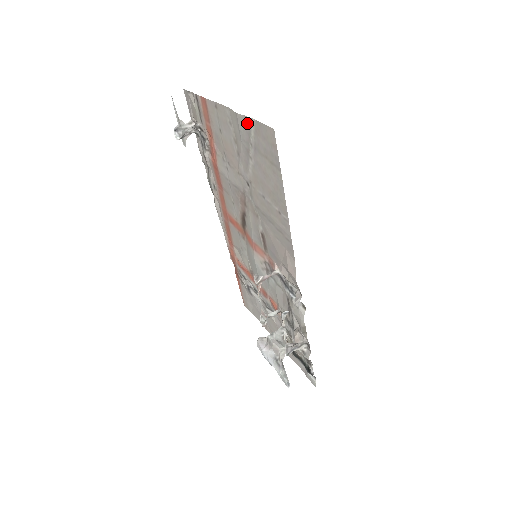
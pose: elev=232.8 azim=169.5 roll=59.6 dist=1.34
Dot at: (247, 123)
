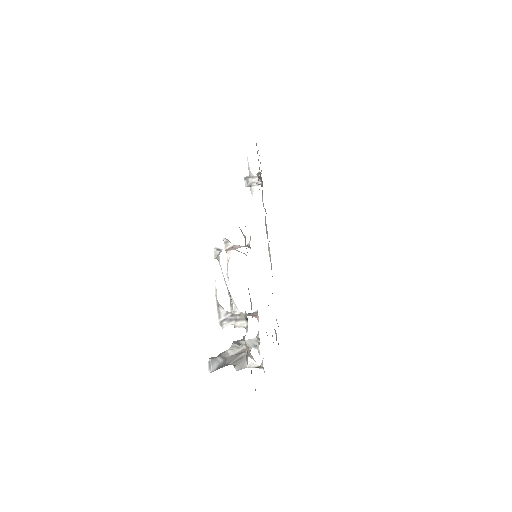
Dot at: occluded
